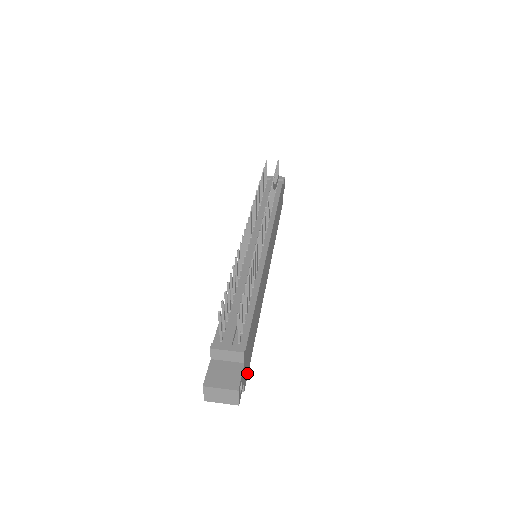
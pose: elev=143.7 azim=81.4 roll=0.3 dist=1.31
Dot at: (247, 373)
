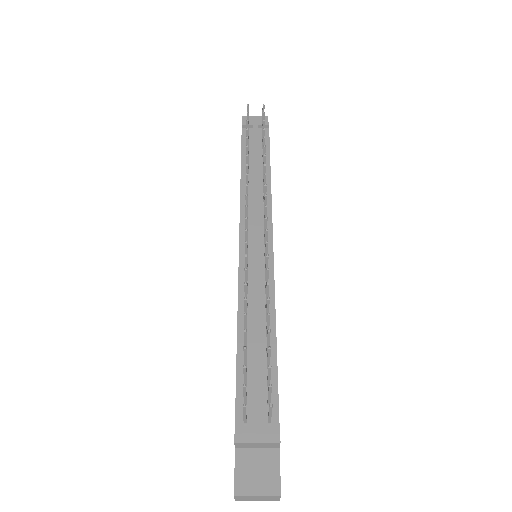
Dot at: occluded
